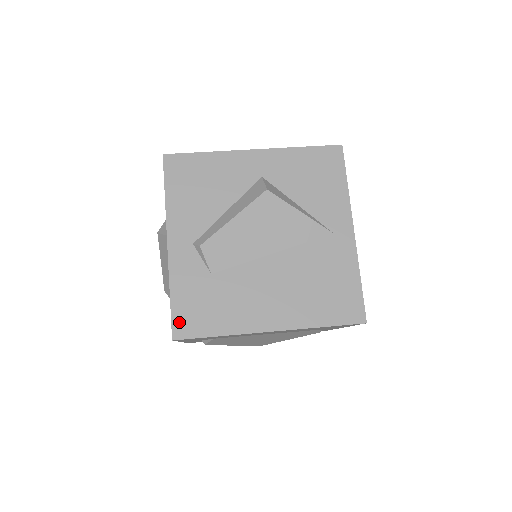
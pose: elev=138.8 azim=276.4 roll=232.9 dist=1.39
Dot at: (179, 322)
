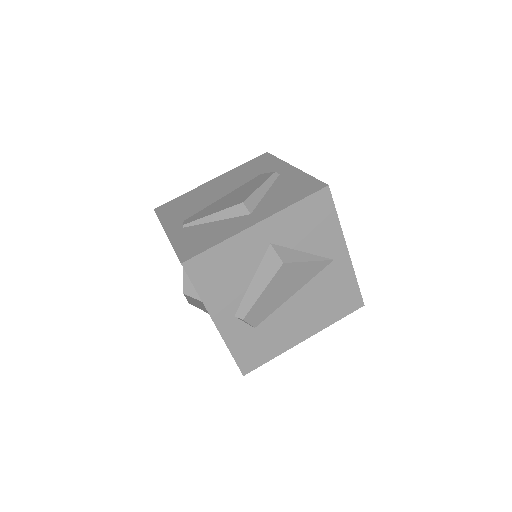
Dot at: (244, 365)
